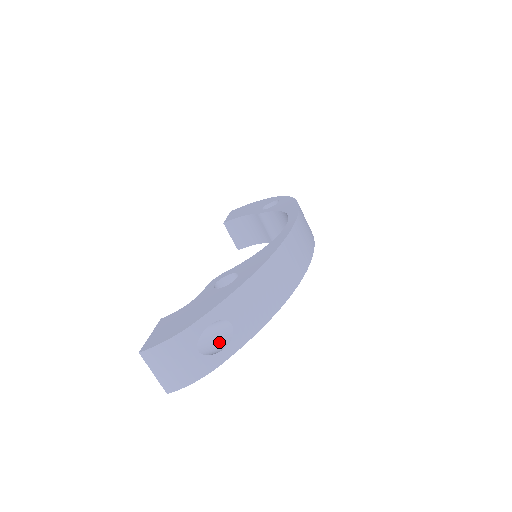
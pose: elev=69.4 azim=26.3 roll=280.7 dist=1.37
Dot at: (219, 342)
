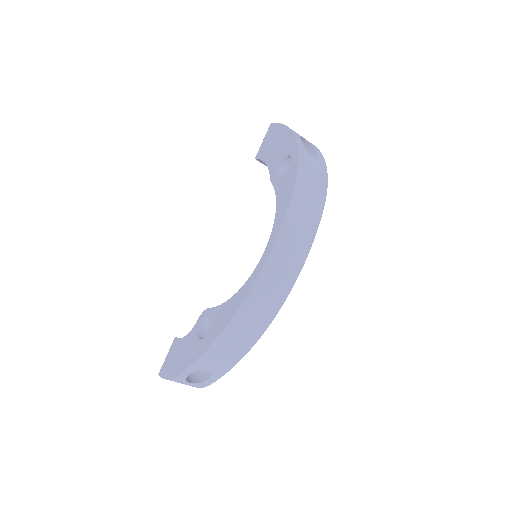
Dot at: (206, 371)
